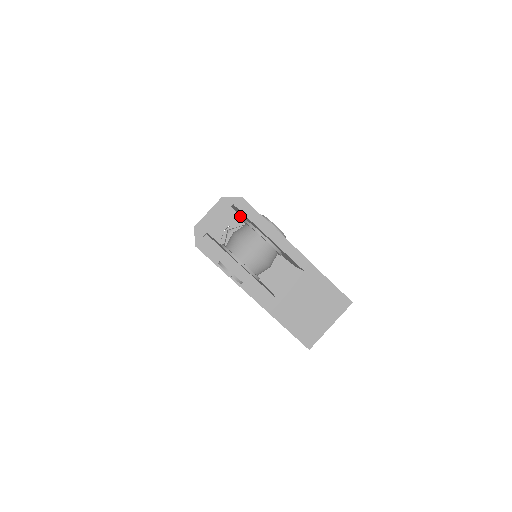
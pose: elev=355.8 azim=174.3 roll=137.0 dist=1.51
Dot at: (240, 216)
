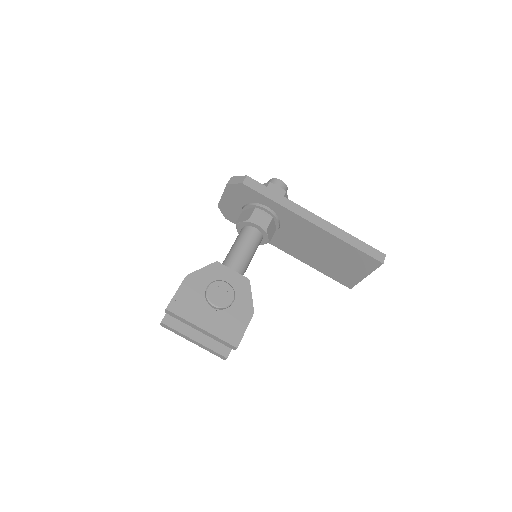
Dot at: occluded
